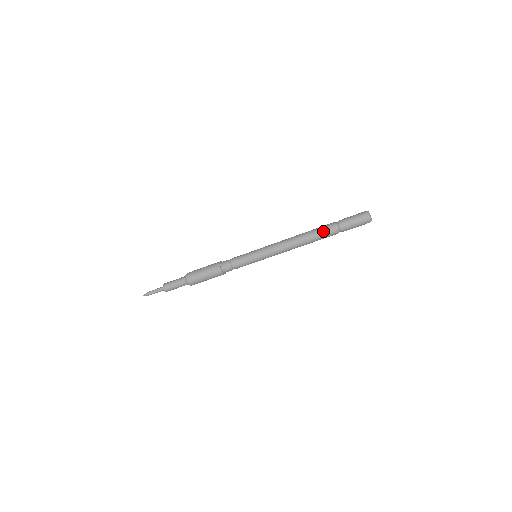
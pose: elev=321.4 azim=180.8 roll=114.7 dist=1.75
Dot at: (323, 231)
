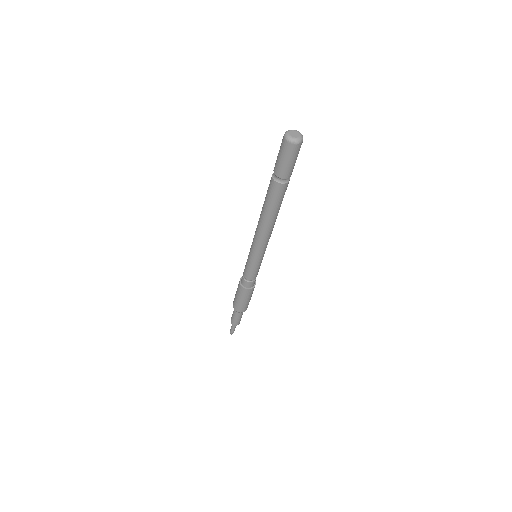
Dot at: (269, 192)
